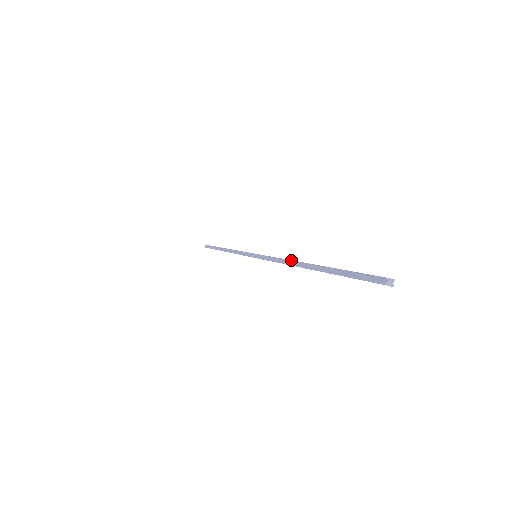
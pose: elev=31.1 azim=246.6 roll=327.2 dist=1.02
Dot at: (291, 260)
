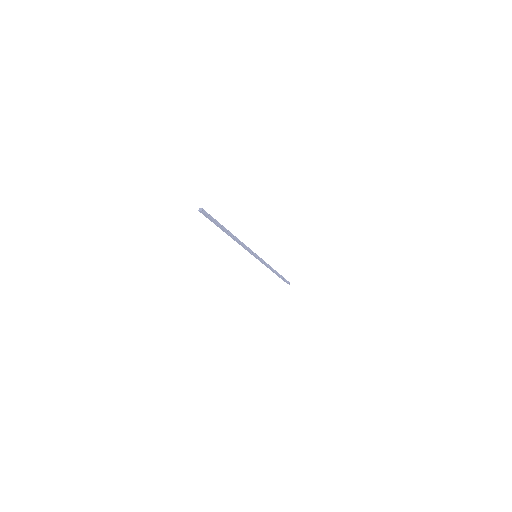
Dot at: occluded
